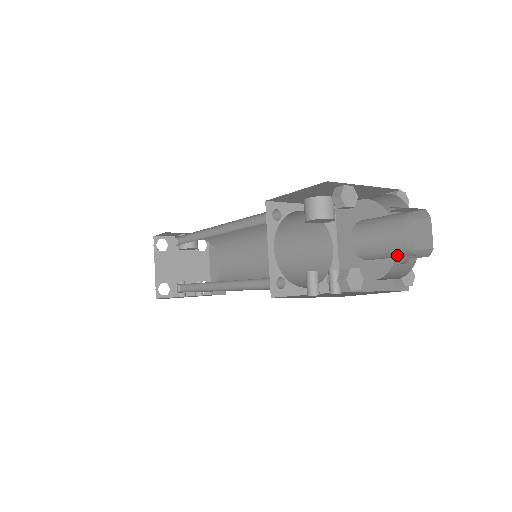
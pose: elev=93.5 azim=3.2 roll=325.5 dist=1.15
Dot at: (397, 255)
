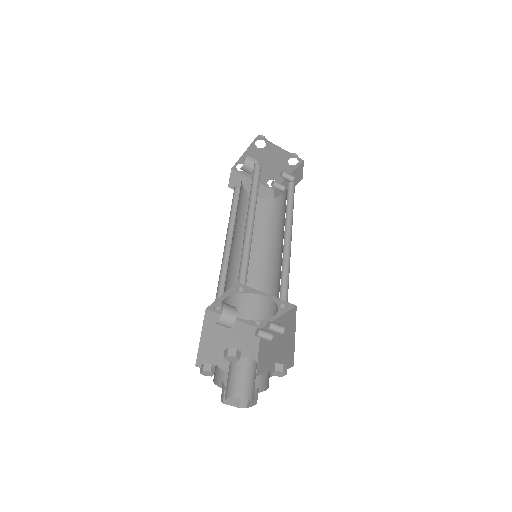
Dot at: occluded
